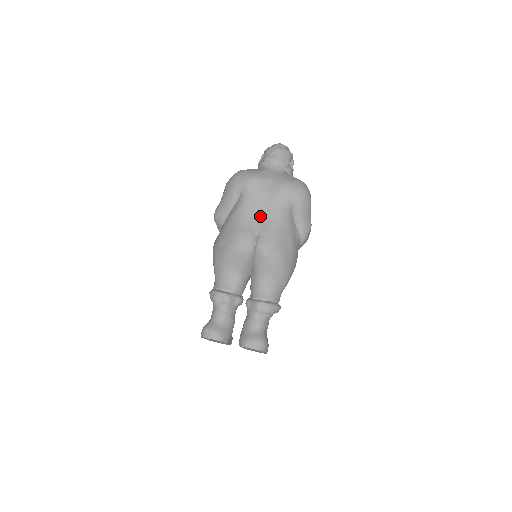
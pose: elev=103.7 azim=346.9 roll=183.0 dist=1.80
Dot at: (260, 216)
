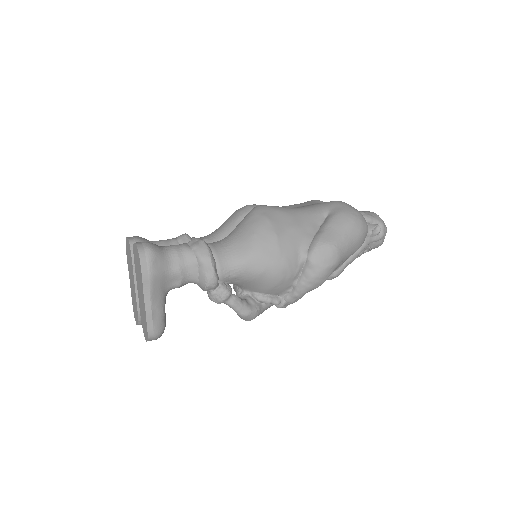
Dot at: occluded
